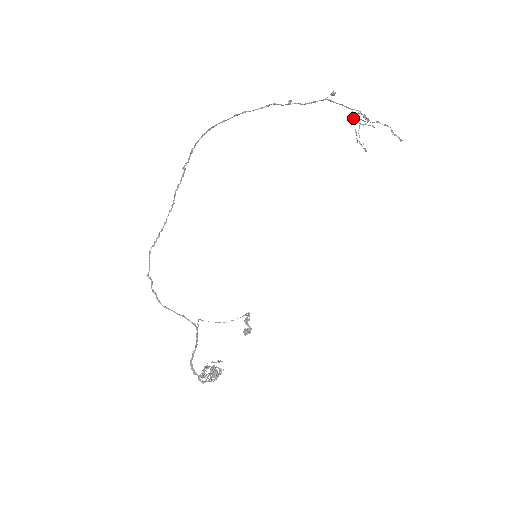
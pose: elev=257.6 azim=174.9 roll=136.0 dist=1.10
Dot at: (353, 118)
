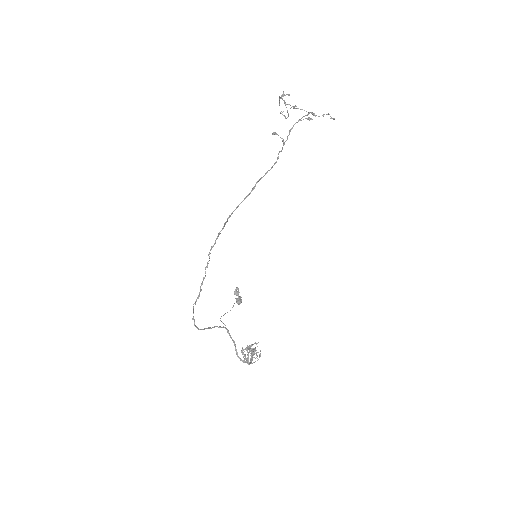
Dot at: (284, 102)
